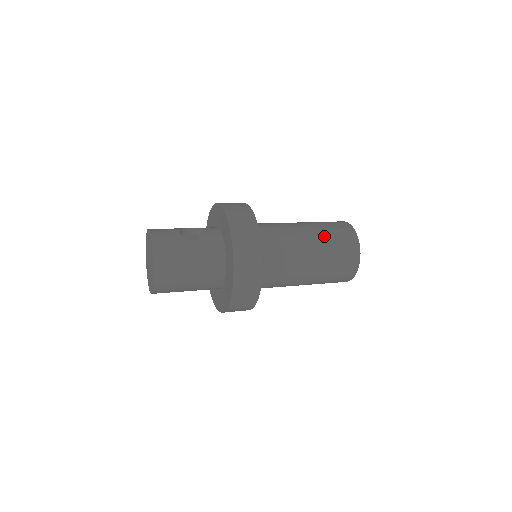
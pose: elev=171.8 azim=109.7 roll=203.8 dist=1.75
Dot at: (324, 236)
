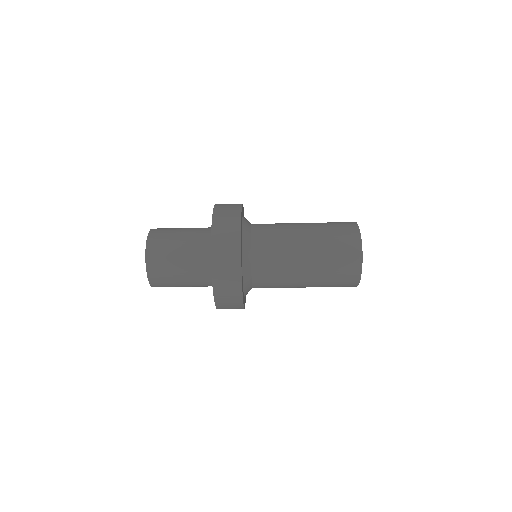
Dot at: occluded
